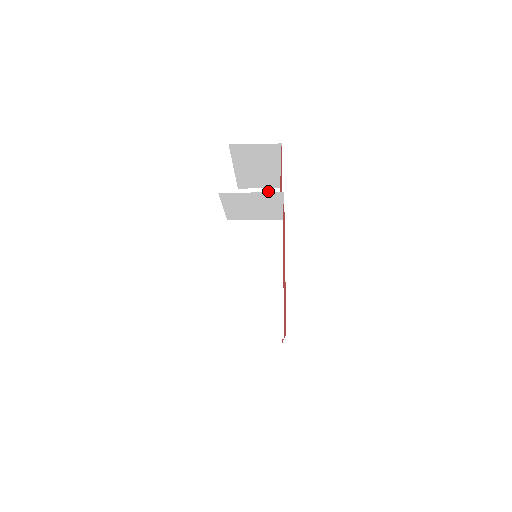
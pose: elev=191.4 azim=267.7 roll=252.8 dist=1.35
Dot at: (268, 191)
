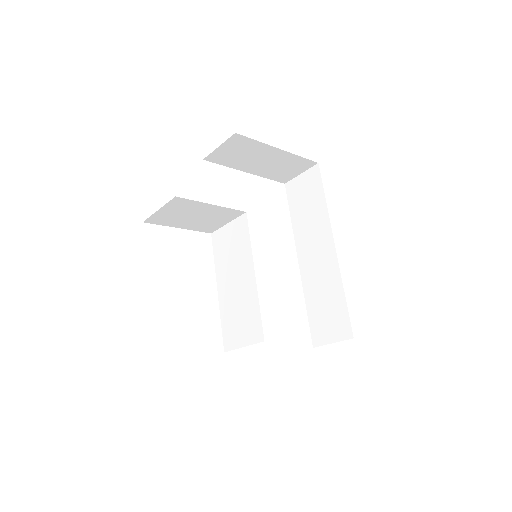
Dot at: (309, 172)
